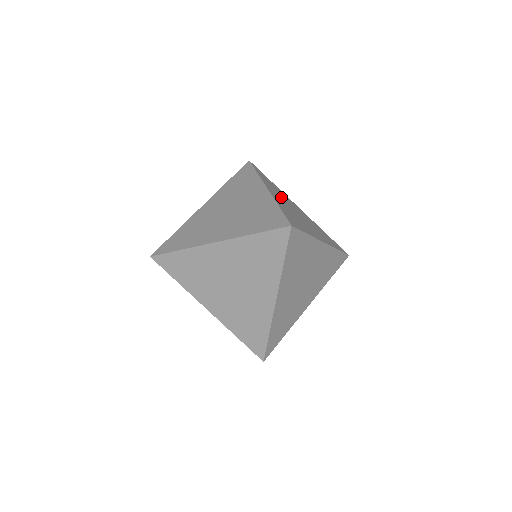
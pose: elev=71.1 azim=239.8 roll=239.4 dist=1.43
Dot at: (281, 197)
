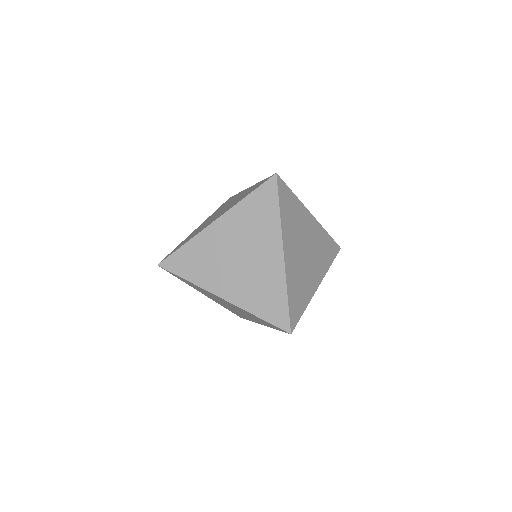
Dot at: occluded
